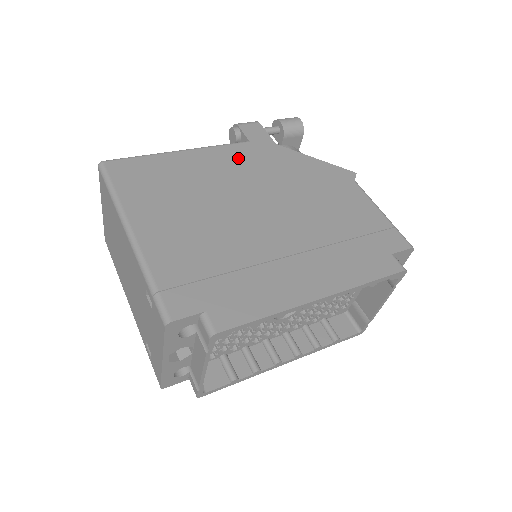
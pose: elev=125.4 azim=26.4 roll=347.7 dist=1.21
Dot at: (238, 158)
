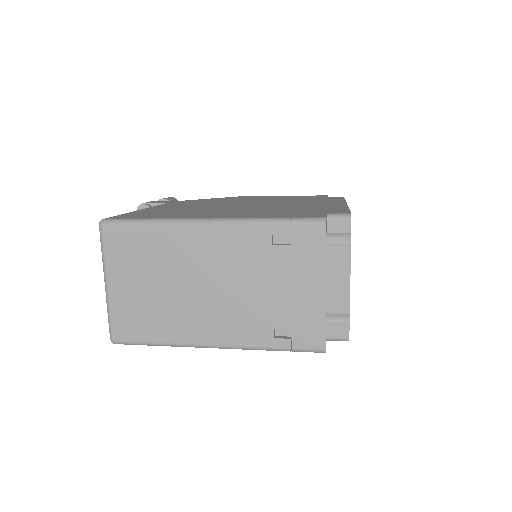
Dot at: (181, 204)
